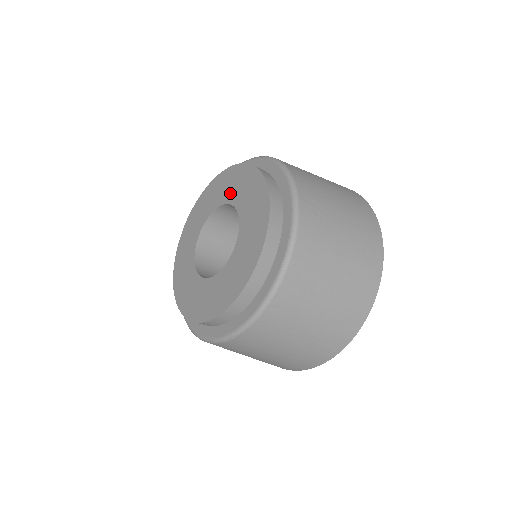
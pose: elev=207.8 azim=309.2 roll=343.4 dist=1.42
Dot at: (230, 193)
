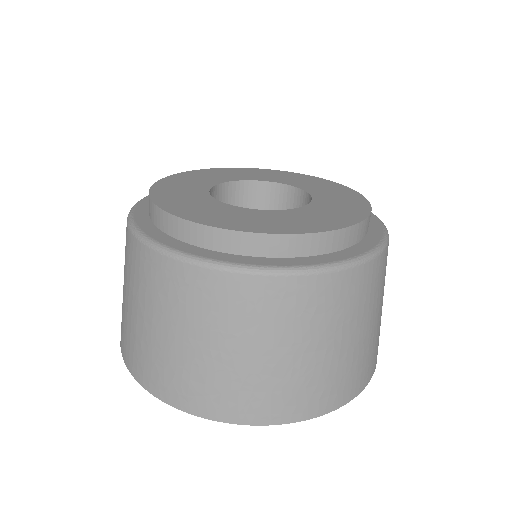
Dot at: (250, 176)
